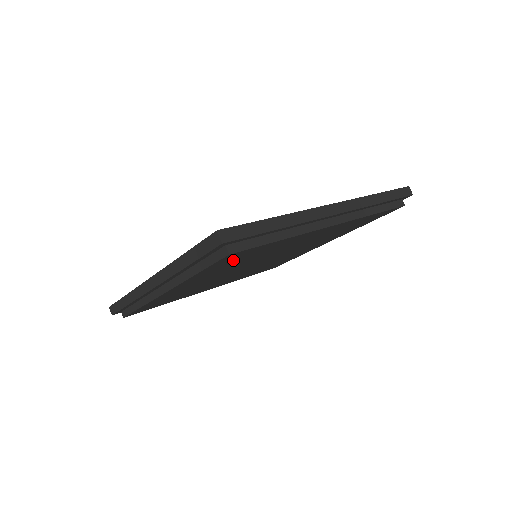
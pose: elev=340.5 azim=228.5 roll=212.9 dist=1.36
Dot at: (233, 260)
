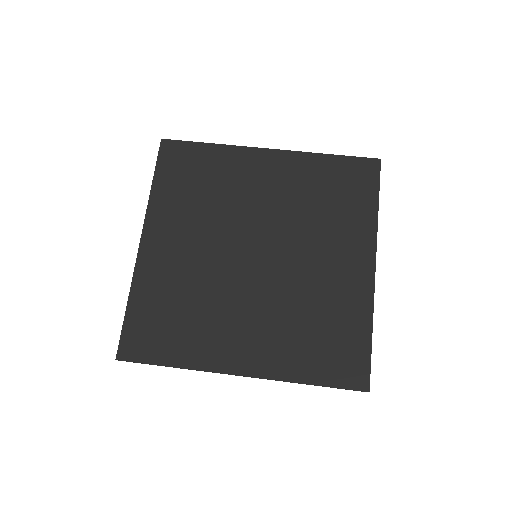
Dot at: occluded
